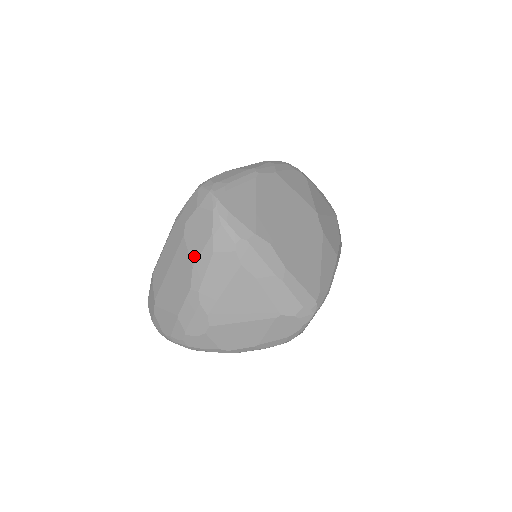
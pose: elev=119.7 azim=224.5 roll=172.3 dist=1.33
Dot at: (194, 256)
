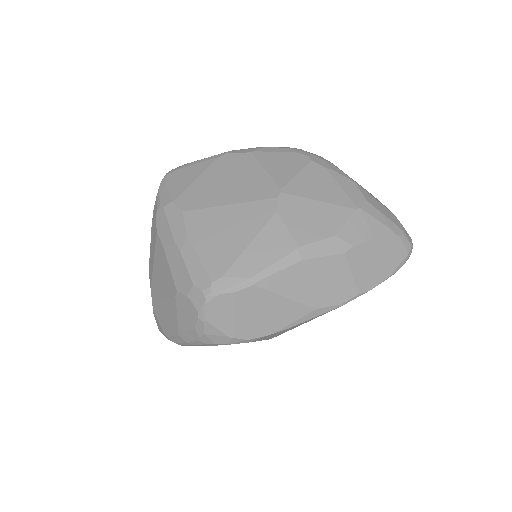
Dot at: occluded
